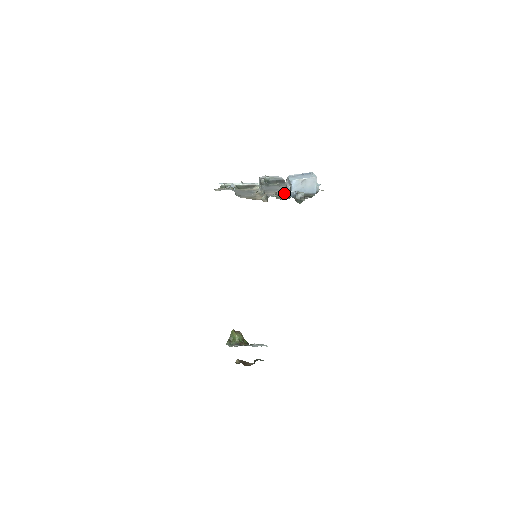
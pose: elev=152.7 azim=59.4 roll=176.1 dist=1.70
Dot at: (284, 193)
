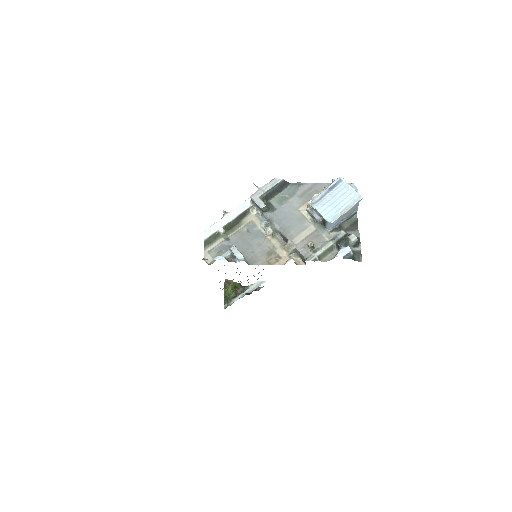
Dot at: (315, 230)
